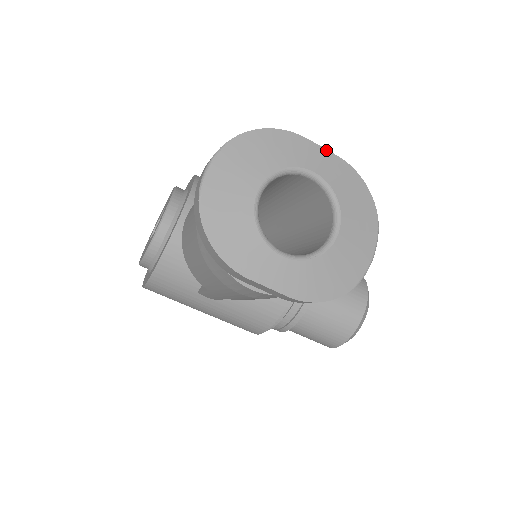
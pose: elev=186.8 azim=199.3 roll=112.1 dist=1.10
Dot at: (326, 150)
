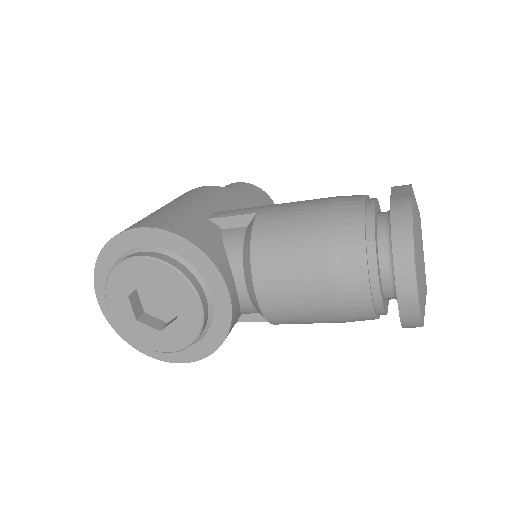
Dot at: occluded
